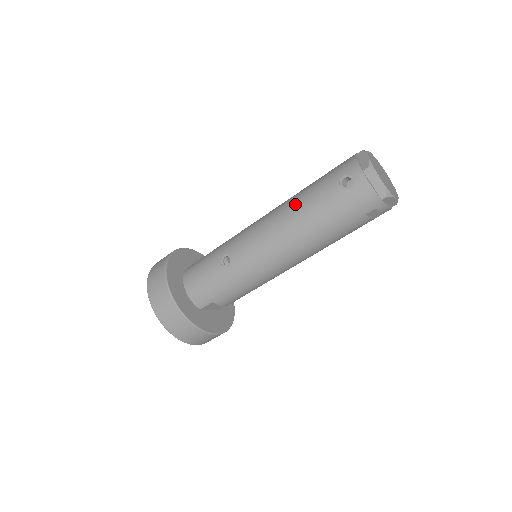
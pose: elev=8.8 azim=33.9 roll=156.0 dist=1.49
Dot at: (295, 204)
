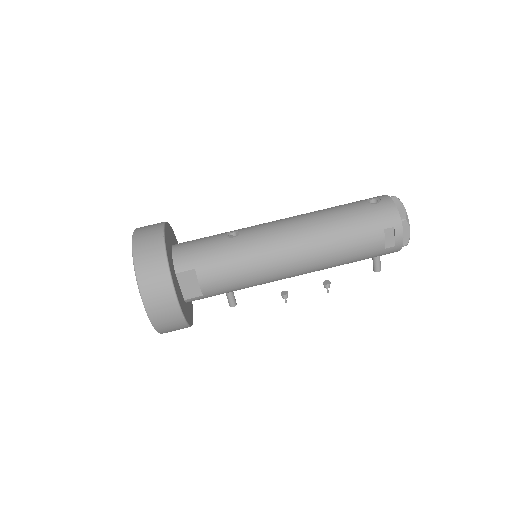
Dot at: (320, 210)
